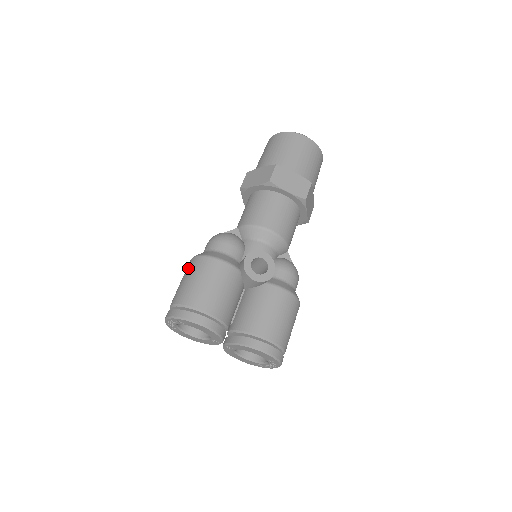
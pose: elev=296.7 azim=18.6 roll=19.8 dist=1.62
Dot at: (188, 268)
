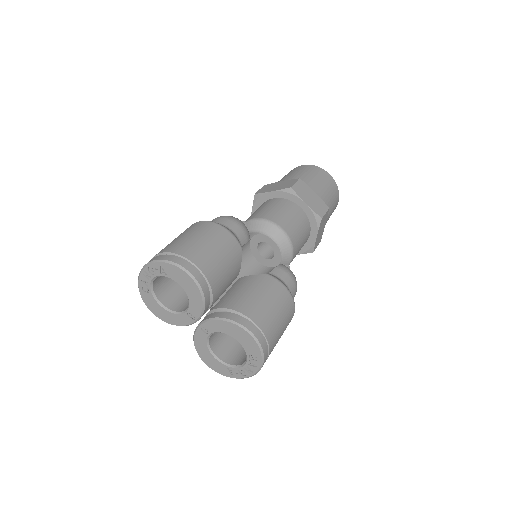
Dot at: (186, 230)
